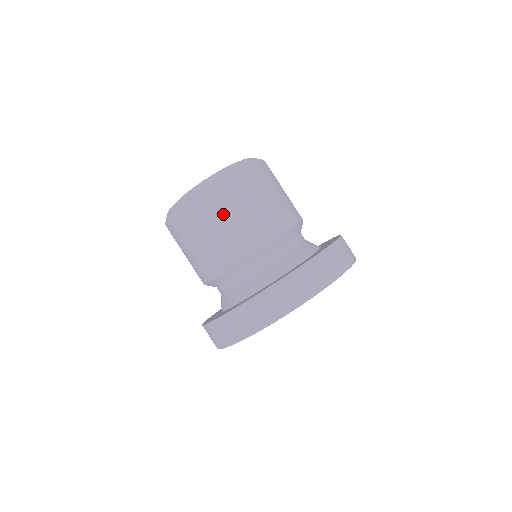
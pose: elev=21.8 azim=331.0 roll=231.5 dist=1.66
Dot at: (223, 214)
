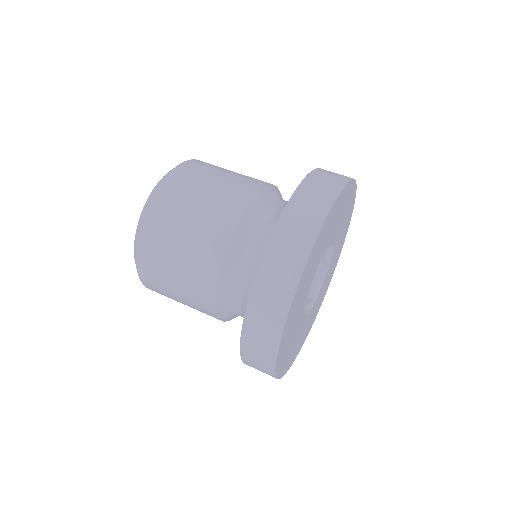
Dot at: (167, 272)
